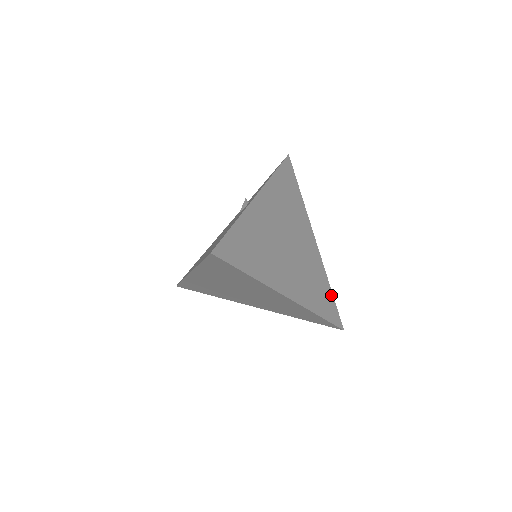
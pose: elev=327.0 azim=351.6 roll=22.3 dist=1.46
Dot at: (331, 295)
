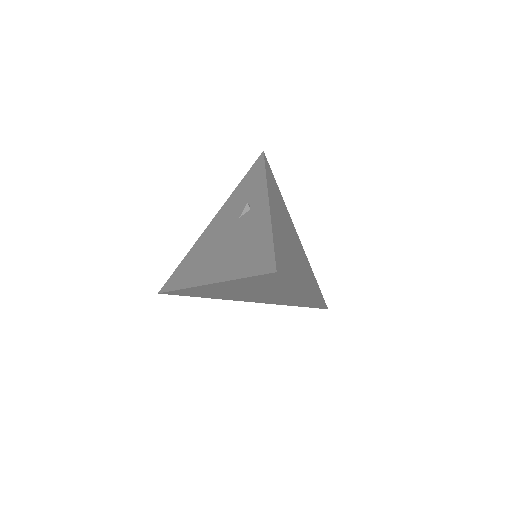
Dot at: (316, 280)
